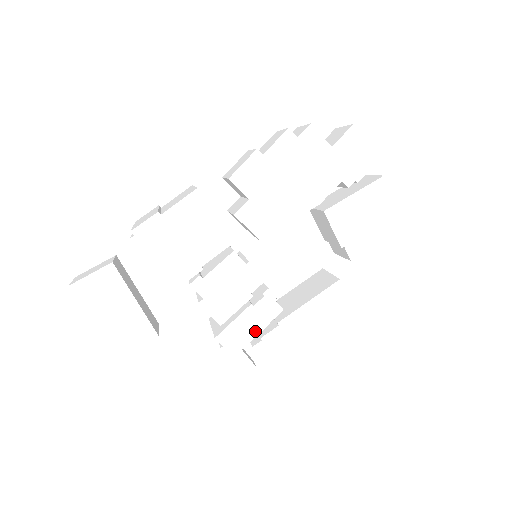
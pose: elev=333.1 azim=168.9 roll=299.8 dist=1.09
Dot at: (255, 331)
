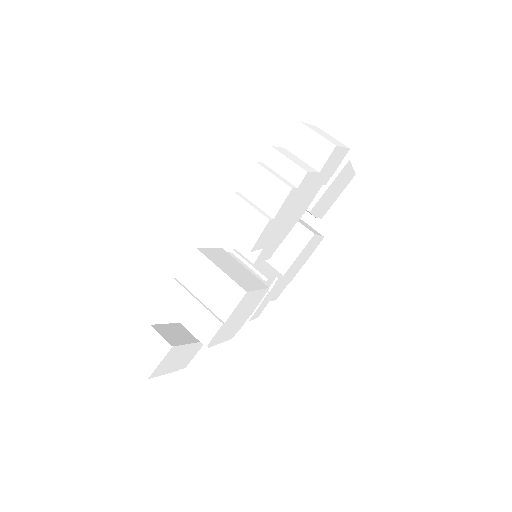
Dot at: (270, 299)
